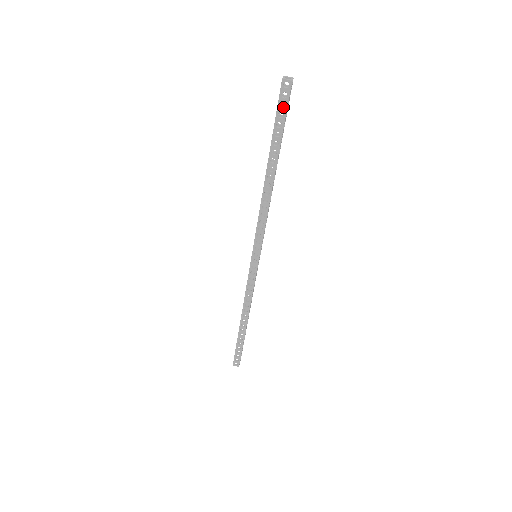
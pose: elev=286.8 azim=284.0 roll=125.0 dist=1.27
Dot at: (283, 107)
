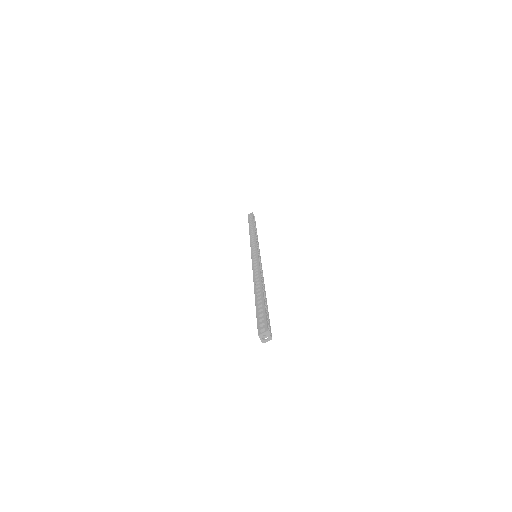
Dot at: occluded
